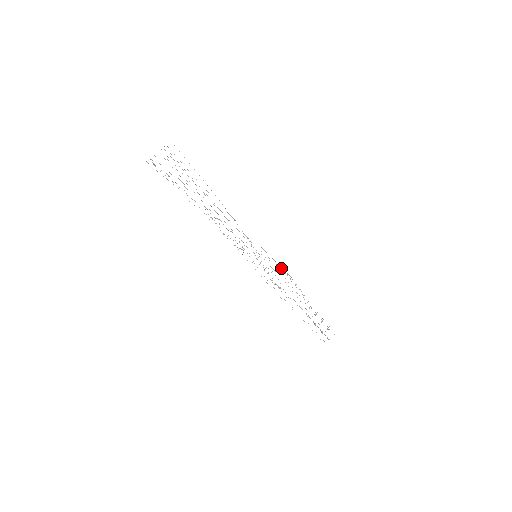
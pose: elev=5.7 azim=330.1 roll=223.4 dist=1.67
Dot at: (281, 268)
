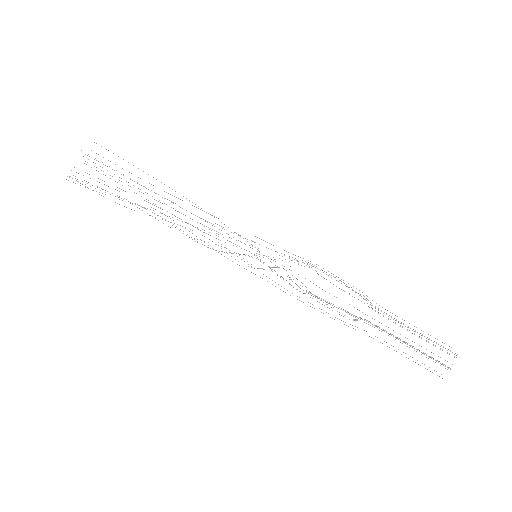
Dot at: (302, 262)
